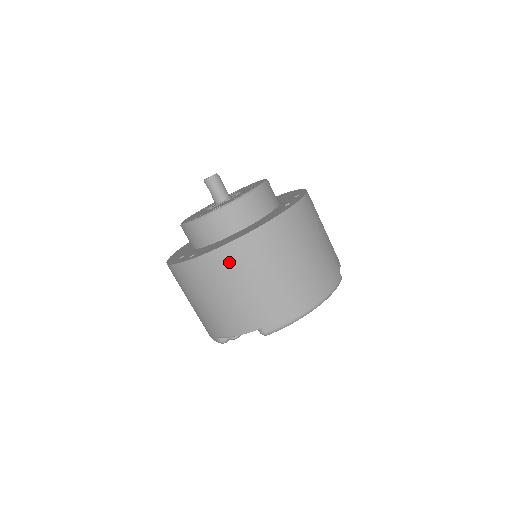
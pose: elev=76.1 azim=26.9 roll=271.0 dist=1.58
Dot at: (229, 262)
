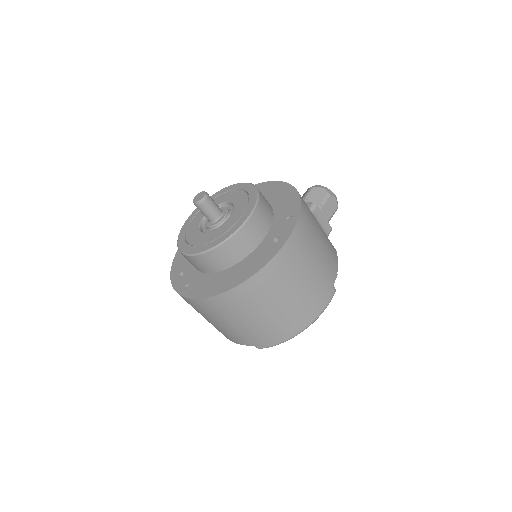
Dot at: (218, 307)
